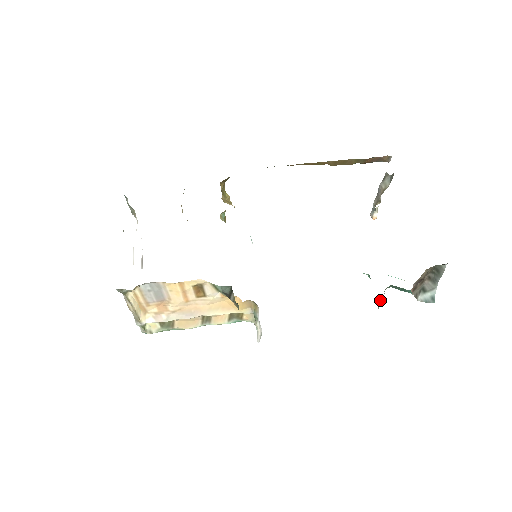
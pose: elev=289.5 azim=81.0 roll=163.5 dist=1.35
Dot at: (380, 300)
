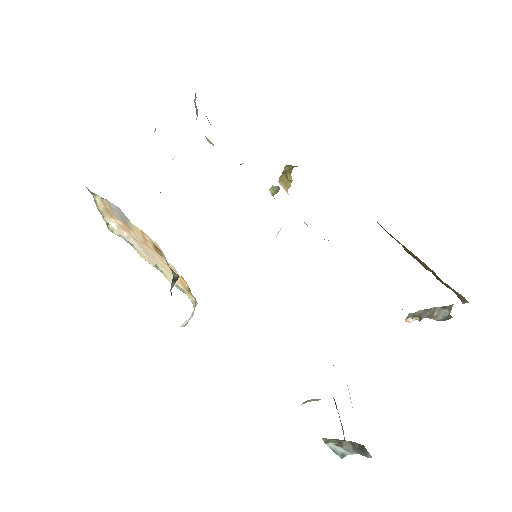
Dot at: (312, 399)
